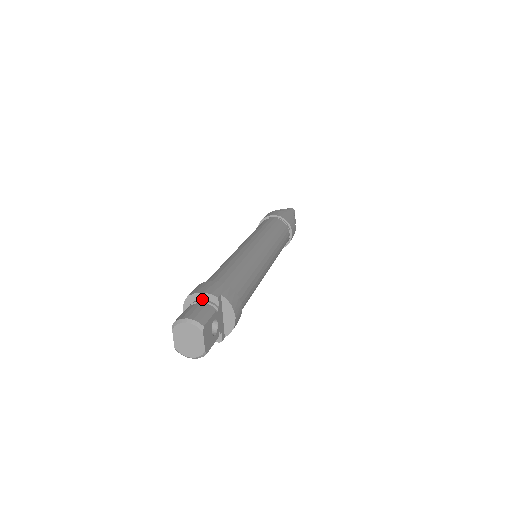
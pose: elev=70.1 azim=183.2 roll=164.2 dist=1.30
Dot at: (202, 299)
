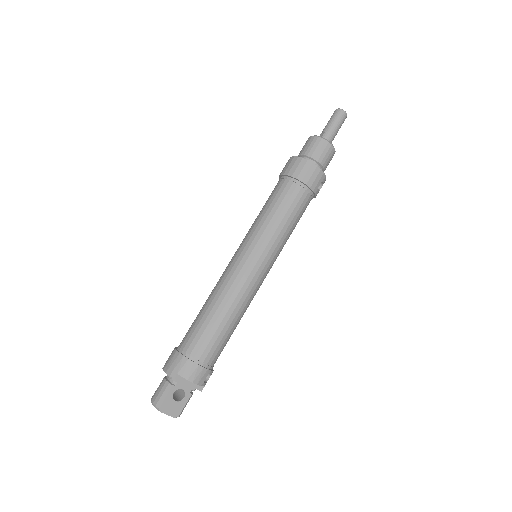
Dot at: occluded
